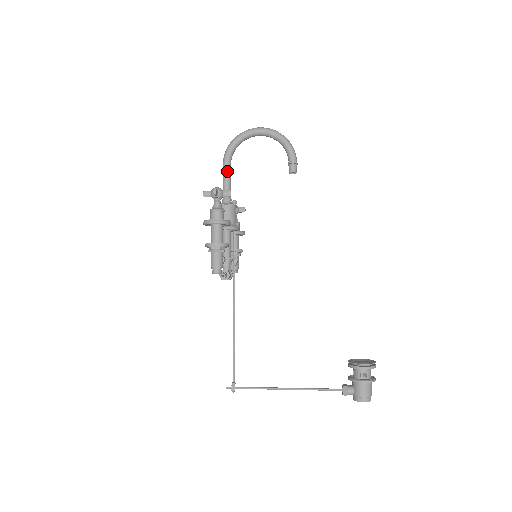
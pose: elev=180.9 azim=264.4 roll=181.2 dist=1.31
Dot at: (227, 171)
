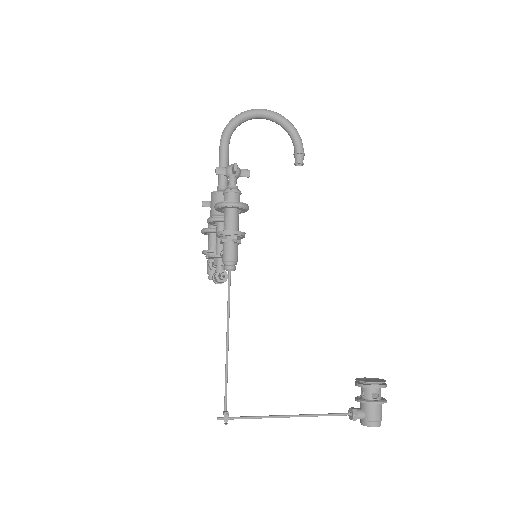
Dot at: (226, 153)
